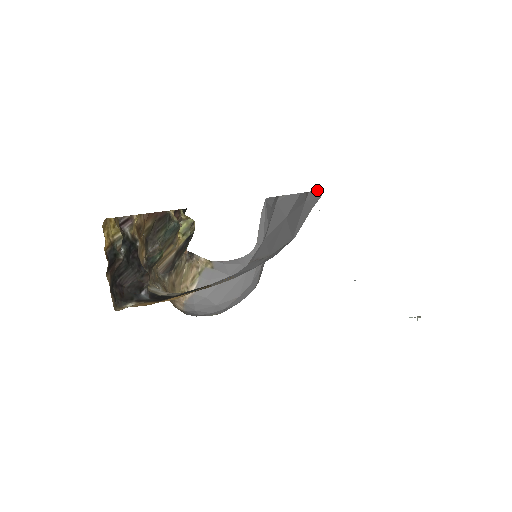
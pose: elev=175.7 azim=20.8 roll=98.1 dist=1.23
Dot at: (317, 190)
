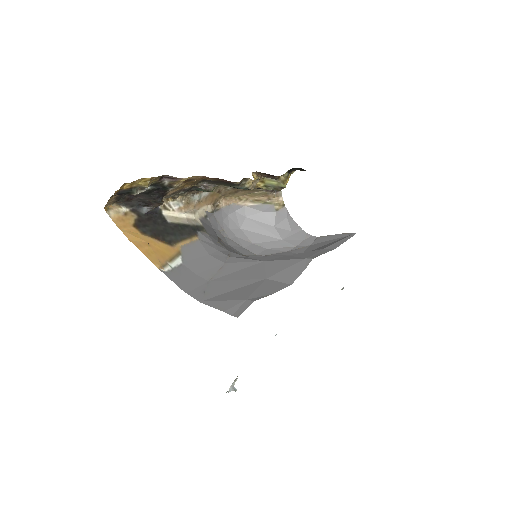
Dot at: occluded
